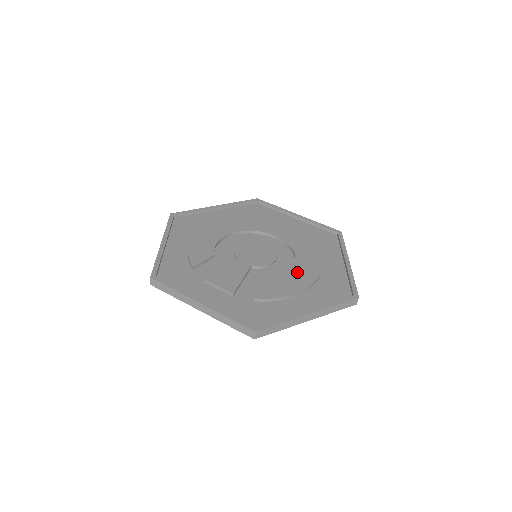
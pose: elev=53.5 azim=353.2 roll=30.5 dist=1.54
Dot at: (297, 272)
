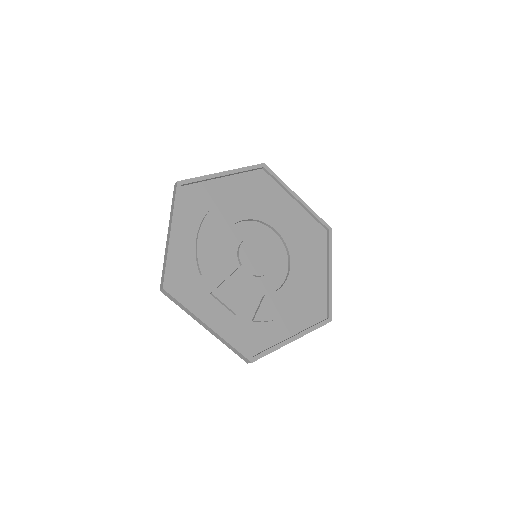
Dot at: (290, 286)
